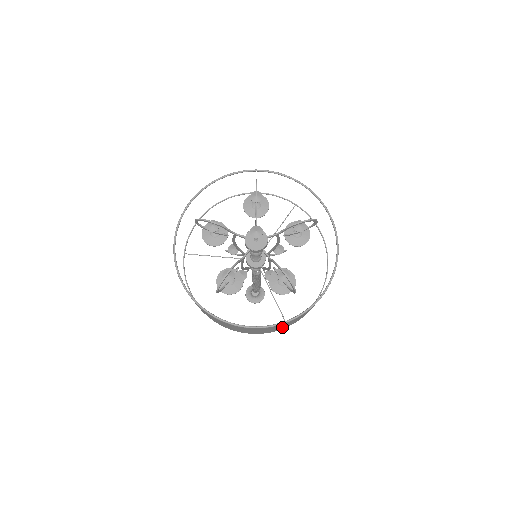
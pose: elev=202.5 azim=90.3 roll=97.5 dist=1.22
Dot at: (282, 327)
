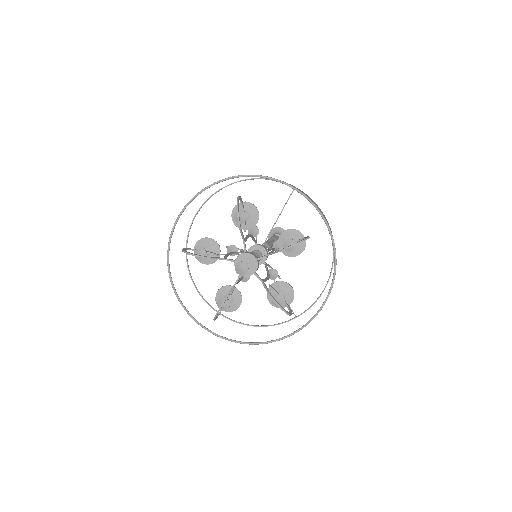
Dot at: occluded
